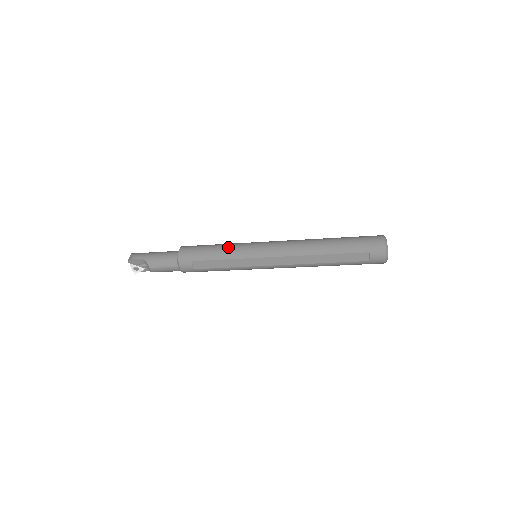
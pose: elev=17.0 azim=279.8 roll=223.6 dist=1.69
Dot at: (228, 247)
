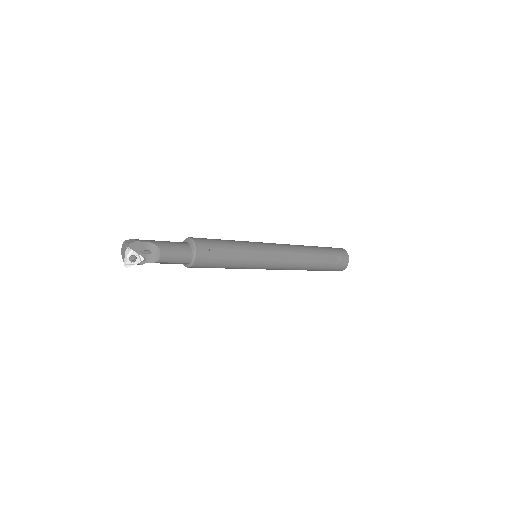
Dot at: (237, 241)
